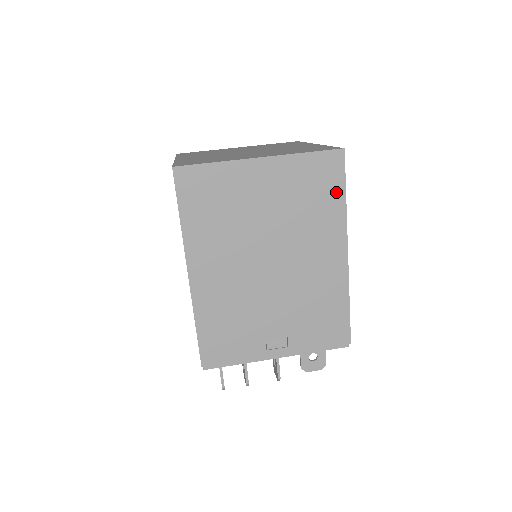
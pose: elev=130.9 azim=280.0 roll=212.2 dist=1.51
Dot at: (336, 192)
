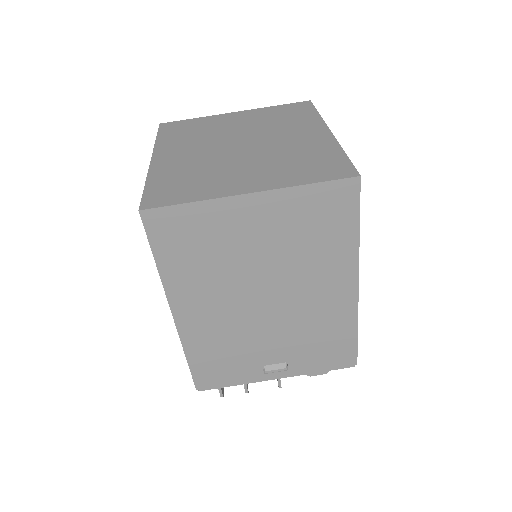
Dot at: (347, 225)
